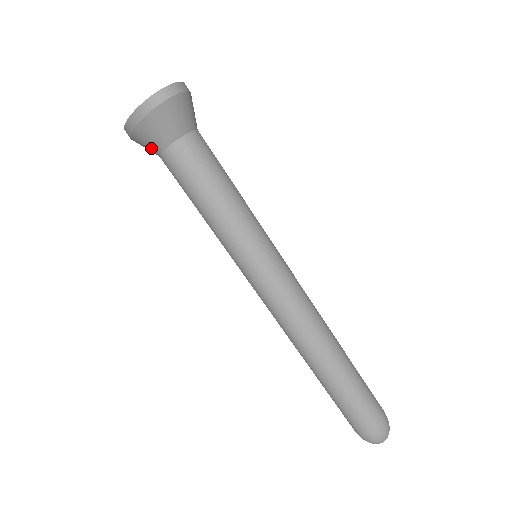
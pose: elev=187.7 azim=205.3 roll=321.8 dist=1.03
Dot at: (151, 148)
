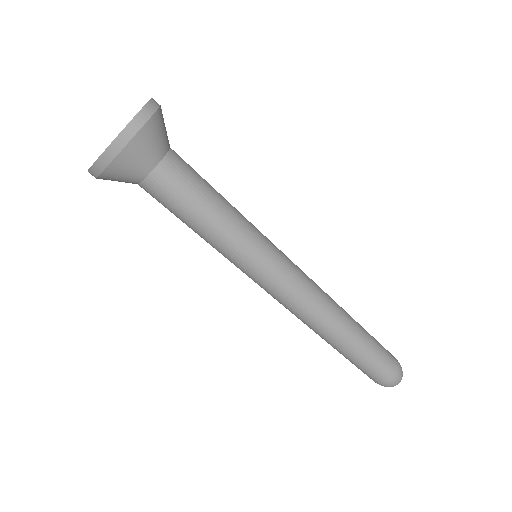
Dot at: (137, 171)
